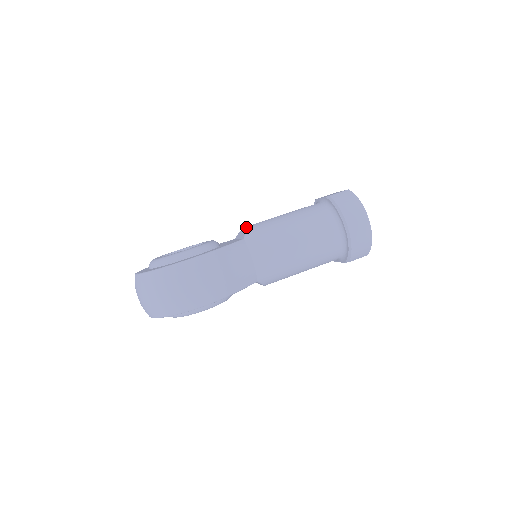
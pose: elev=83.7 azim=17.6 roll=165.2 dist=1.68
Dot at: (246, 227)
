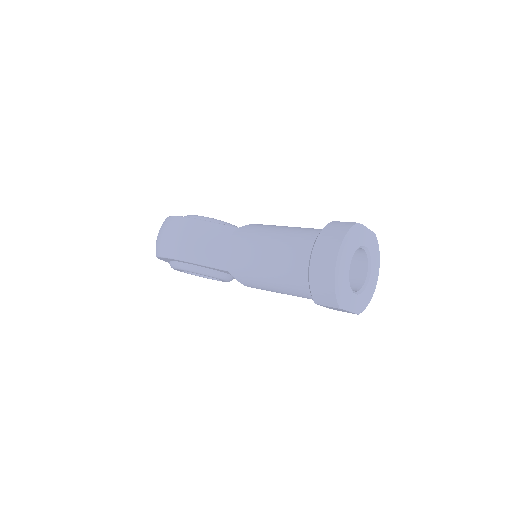
Dot at: occluded
